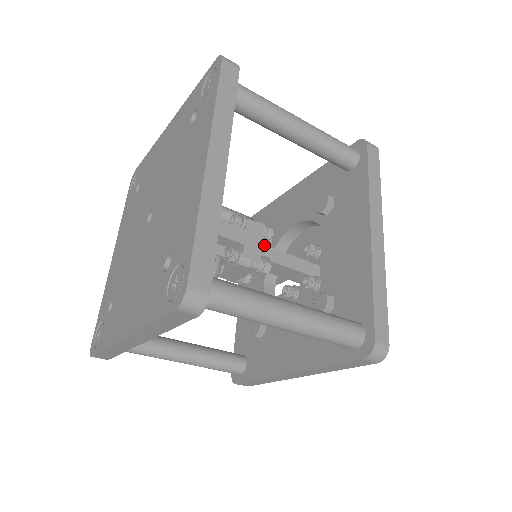
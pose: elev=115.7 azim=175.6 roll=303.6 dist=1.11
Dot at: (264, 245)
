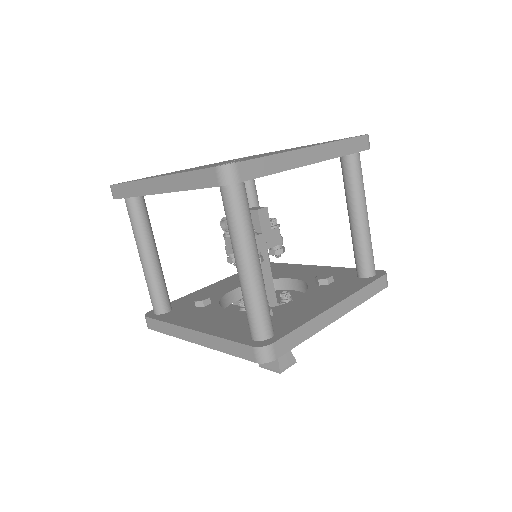
Dot at: occluded
